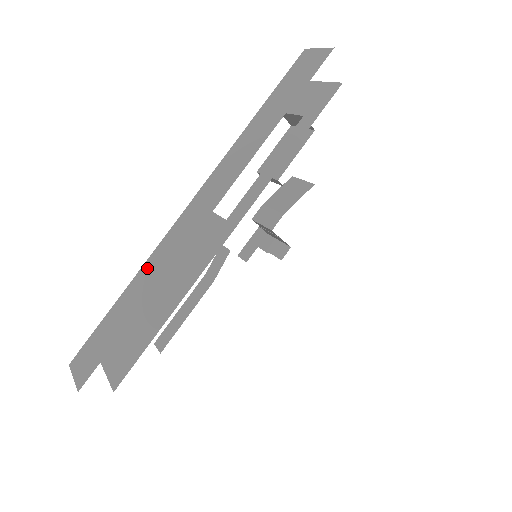
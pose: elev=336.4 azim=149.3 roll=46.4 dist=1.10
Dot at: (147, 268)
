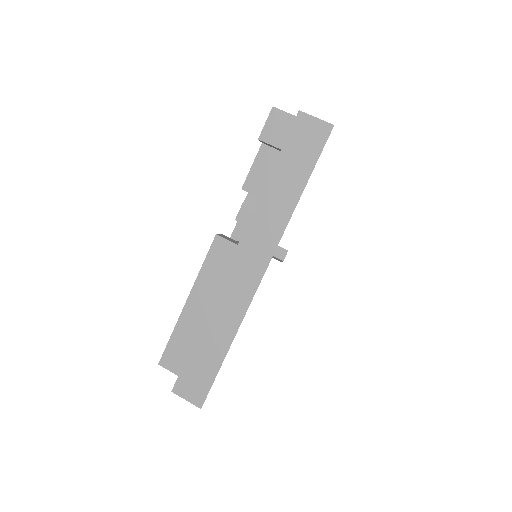
Dot at: (215, 314)
